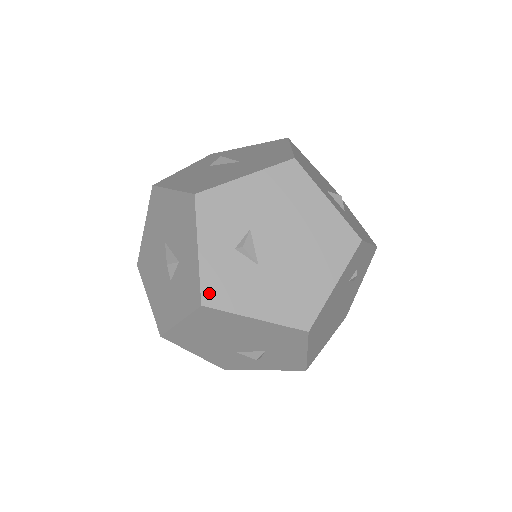
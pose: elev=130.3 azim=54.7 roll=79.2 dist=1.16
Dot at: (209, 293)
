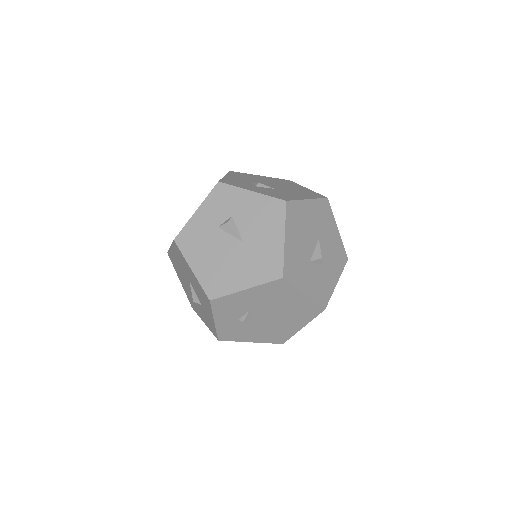
Dot at: (223, 336)
